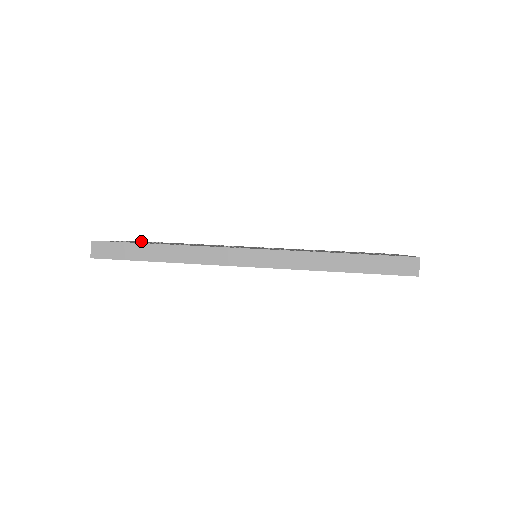
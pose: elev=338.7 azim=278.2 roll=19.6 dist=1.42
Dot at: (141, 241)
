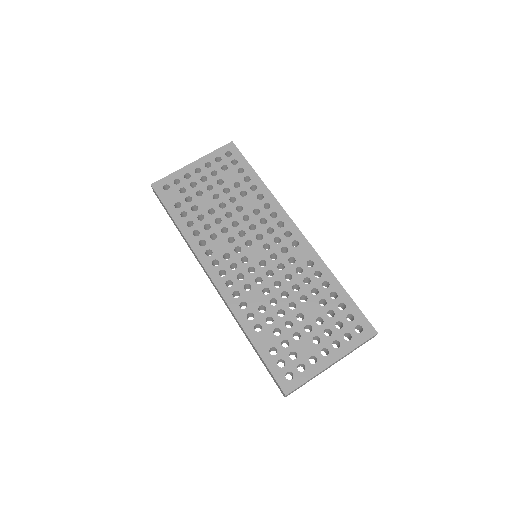
Dot at: (228, 146)
